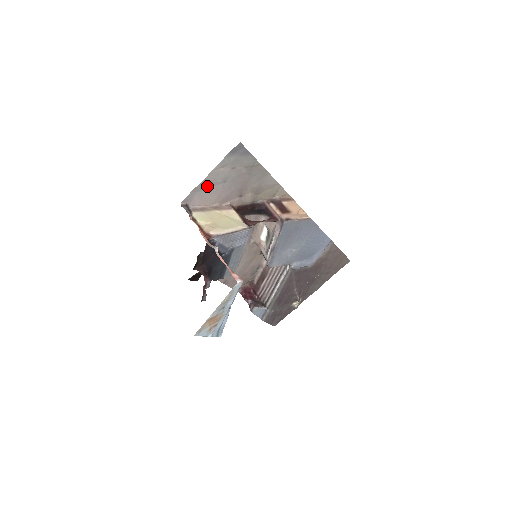
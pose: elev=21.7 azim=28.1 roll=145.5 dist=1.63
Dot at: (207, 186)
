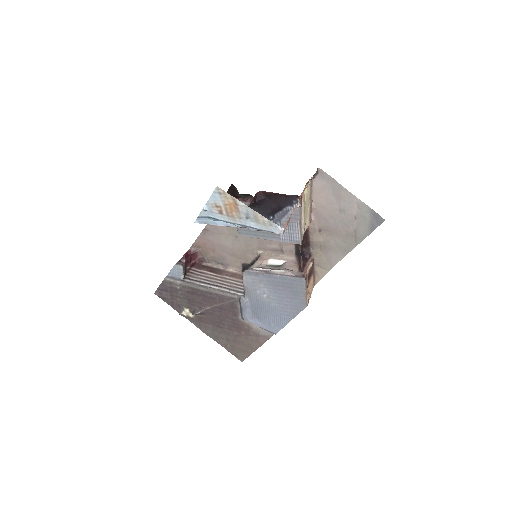
Dot at: (337, 193)
